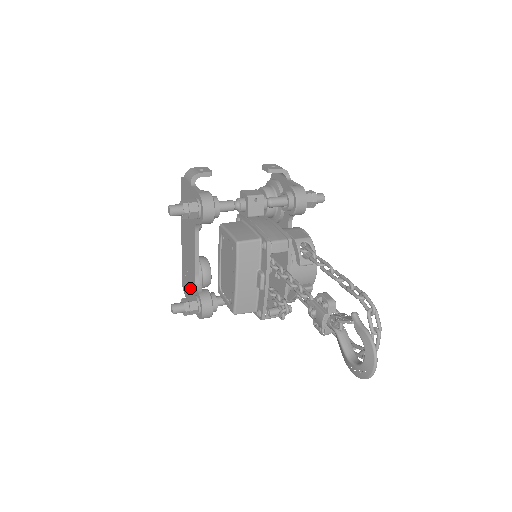
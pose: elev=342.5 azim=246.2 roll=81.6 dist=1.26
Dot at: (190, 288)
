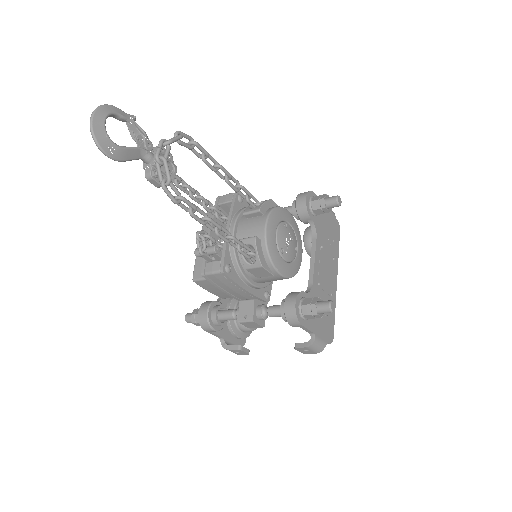
Dot at: occluded
